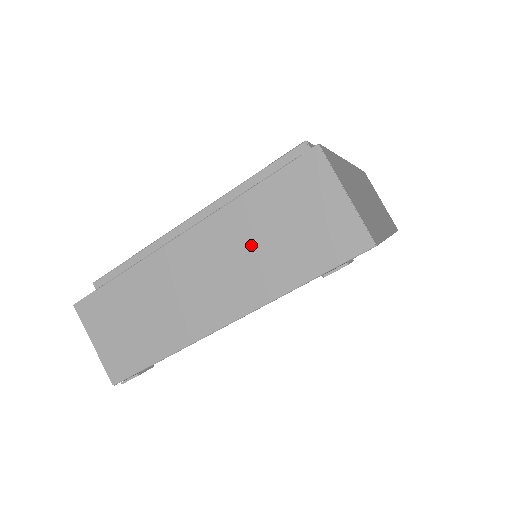
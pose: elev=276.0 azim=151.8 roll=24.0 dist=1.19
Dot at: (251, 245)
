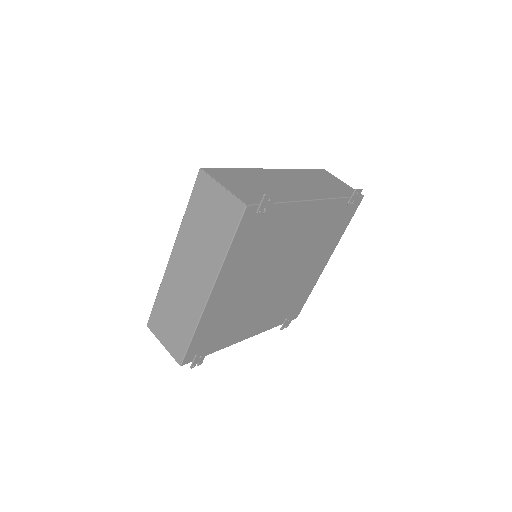
Dot at: (312, 181)
